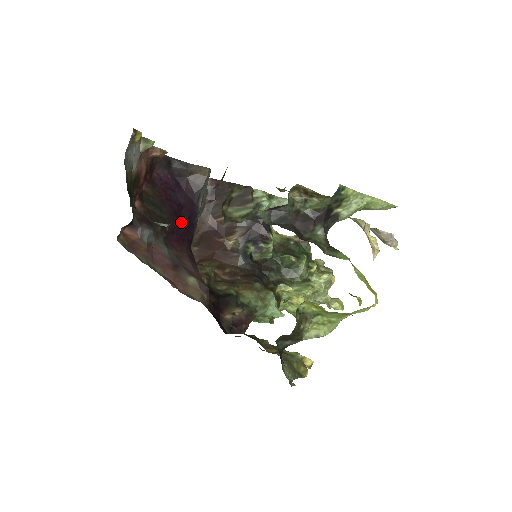
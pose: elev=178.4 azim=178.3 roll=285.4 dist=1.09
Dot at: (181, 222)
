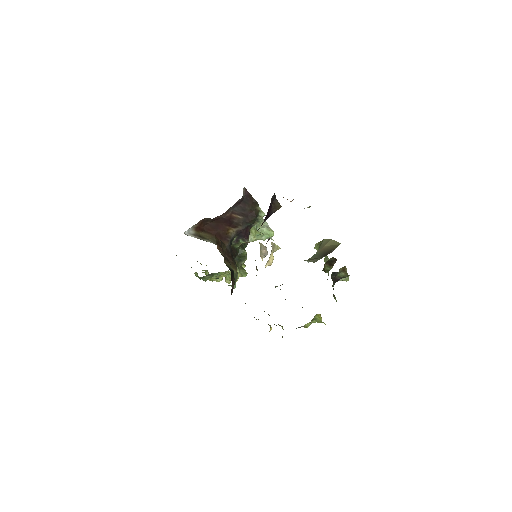
Dot at: occluded
